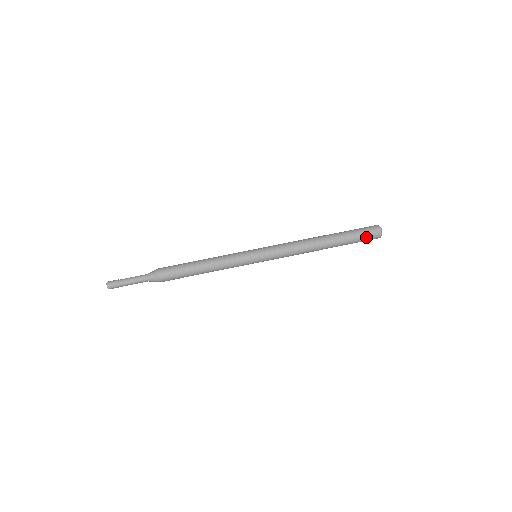
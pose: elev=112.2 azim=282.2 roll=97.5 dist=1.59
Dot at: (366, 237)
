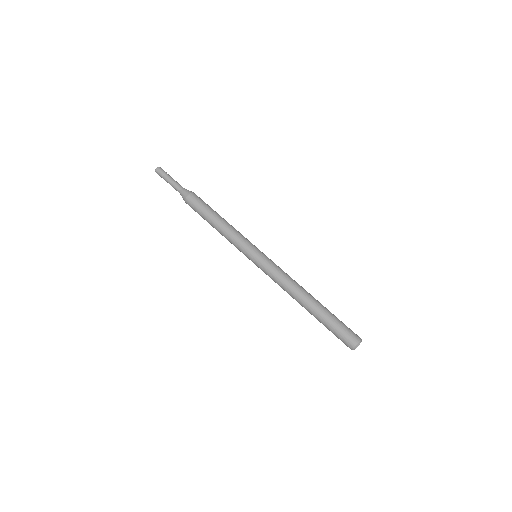
Dot at: (345, 331)
